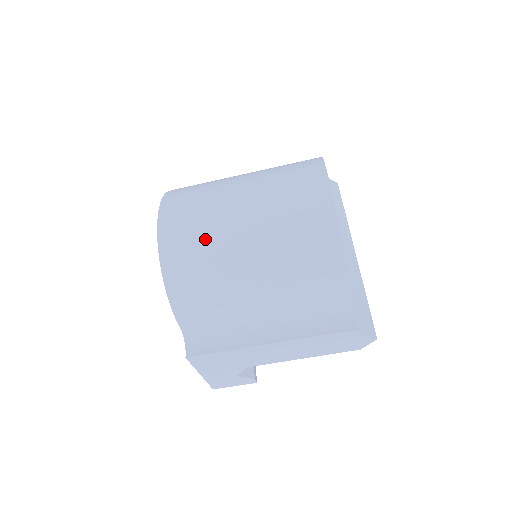
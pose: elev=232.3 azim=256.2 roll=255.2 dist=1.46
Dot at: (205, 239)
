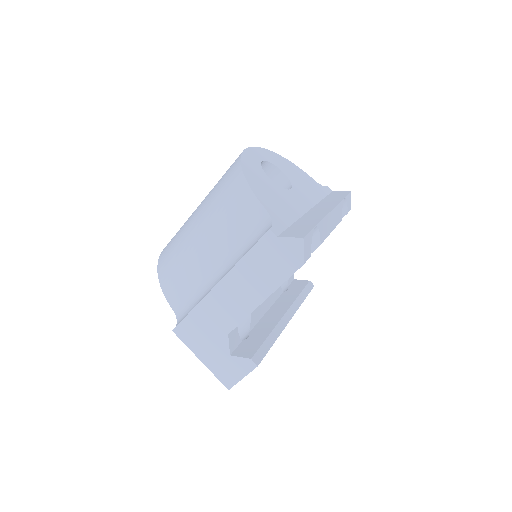
Dot at: (180, 231)
